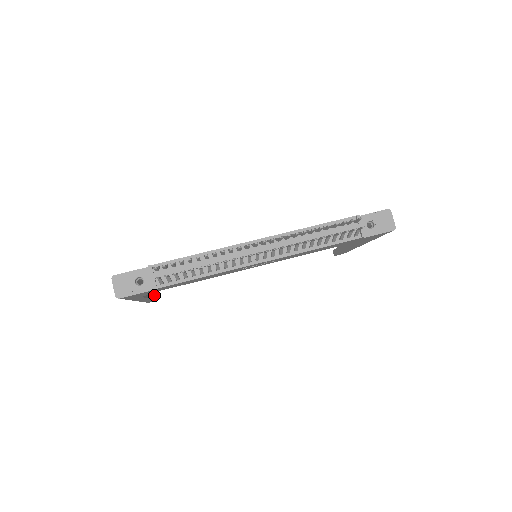
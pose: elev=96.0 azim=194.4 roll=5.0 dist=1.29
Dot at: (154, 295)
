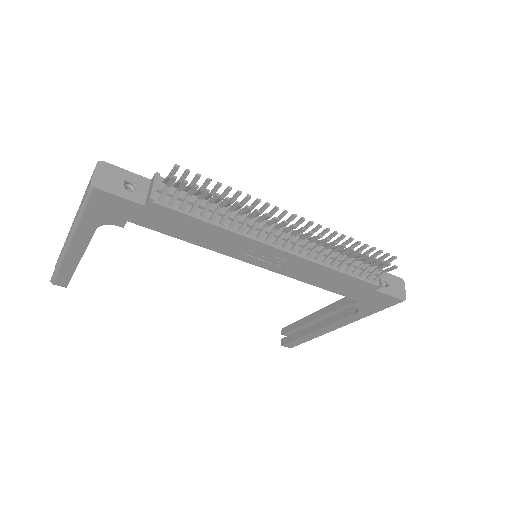
Dot at: occluded
